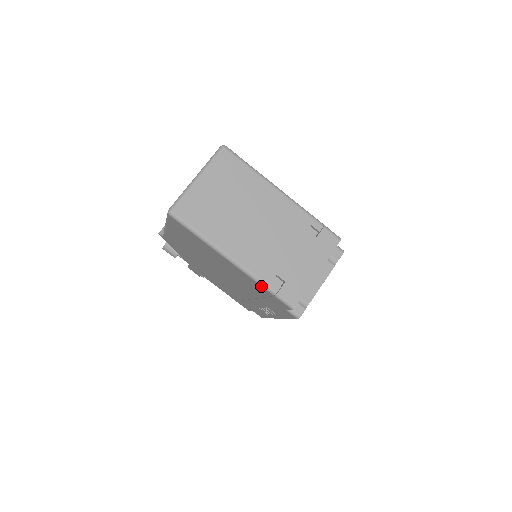
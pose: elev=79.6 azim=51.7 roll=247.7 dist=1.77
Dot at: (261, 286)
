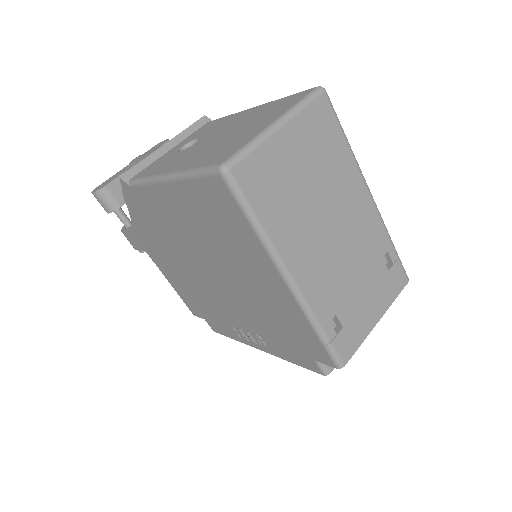
Dot at: (311, 327)
